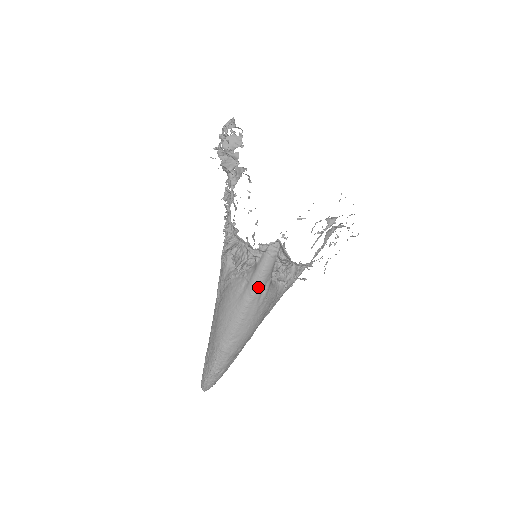
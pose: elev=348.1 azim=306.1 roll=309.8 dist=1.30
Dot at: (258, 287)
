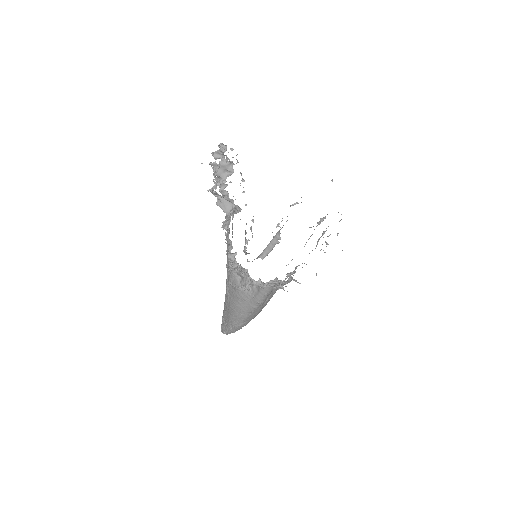
Dot at: (262, 301)
